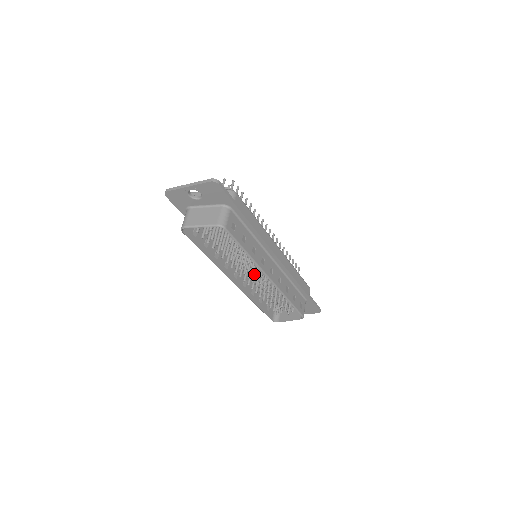
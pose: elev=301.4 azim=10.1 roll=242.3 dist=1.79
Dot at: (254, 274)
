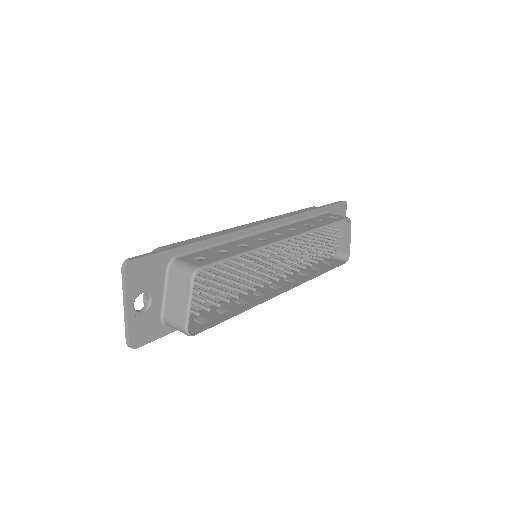
Dot at: (279, 263)
